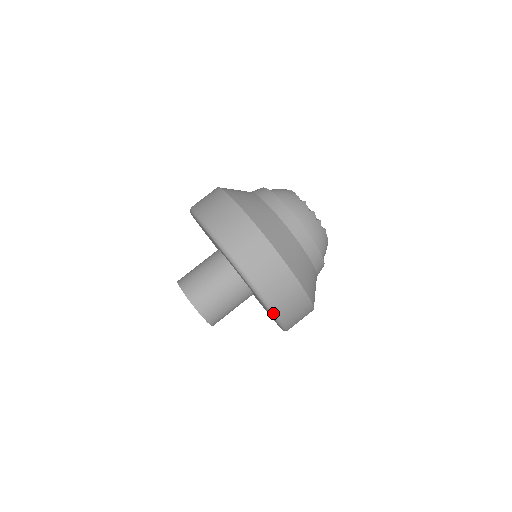
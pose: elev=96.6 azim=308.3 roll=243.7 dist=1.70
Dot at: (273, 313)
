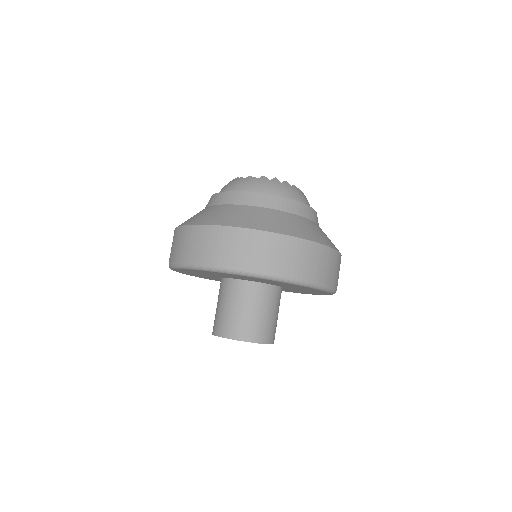
Dot at: (301, 283)
